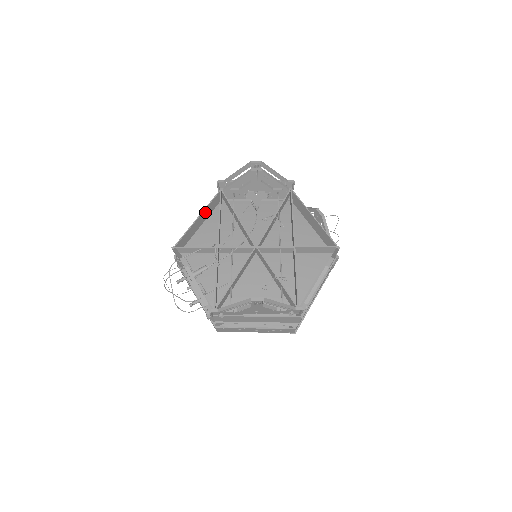
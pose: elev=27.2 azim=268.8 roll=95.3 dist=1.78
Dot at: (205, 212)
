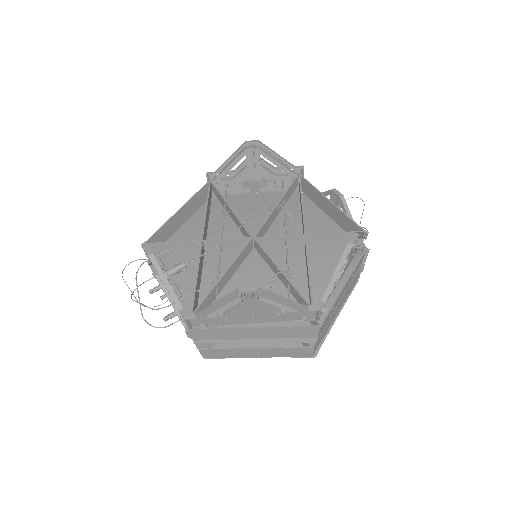
Dot at: (189, 206)
